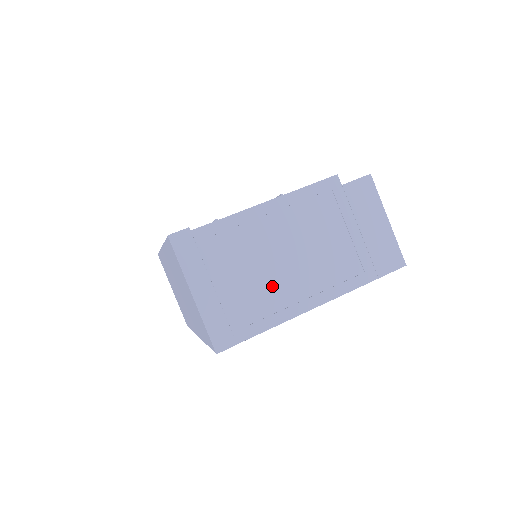
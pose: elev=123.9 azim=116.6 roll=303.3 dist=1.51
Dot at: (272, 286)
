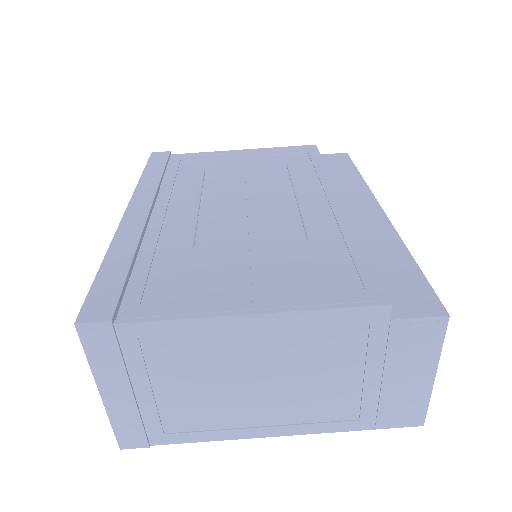
Dot at: (219, 405)
